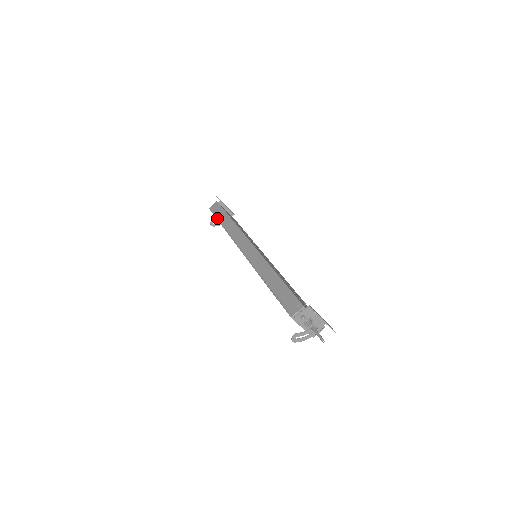
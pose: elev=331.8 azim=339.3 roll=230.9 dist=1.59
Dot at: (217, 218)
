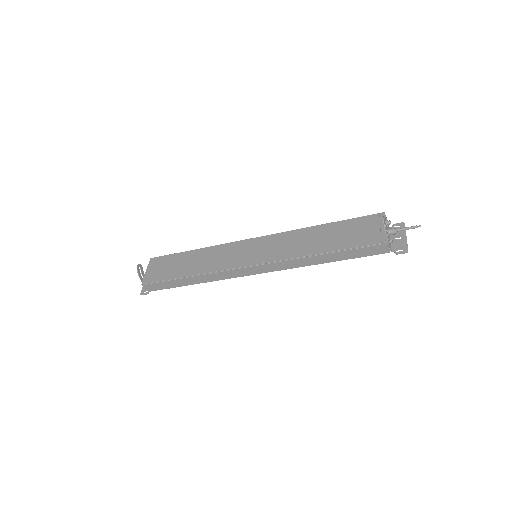
Dot at: (179, 253)
